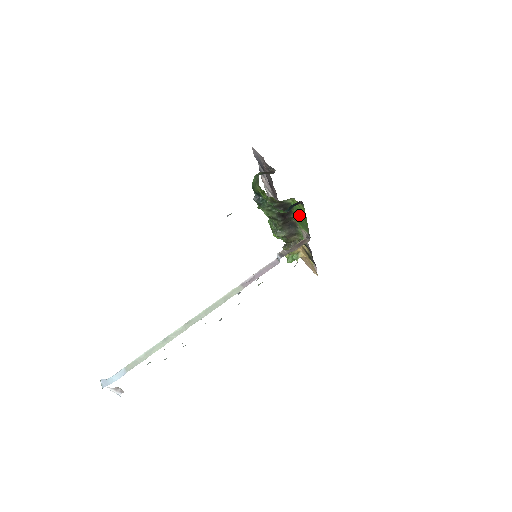
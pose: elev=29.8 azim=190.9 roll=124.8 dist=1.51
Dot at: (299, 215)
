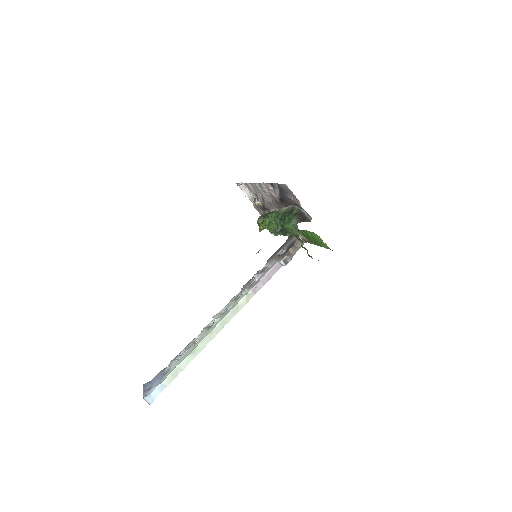
Dot at: (312, 239)
